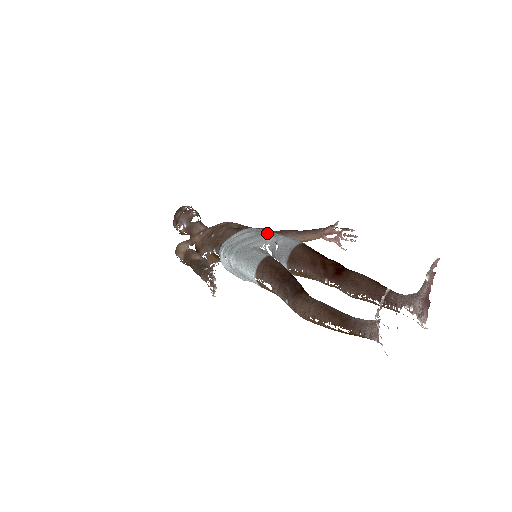
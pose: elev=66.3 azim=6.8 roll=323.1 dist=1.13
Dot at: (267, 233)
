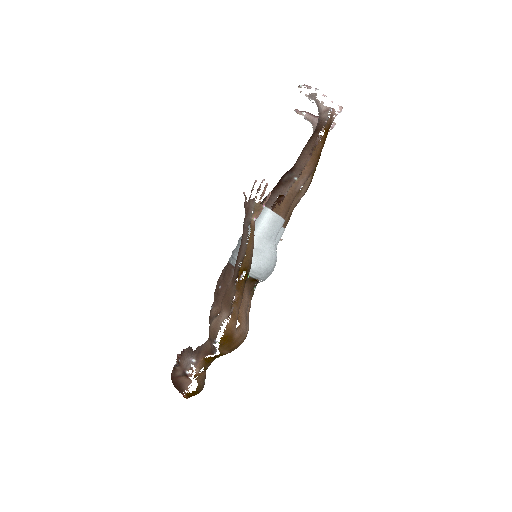
Dot at: occluded
